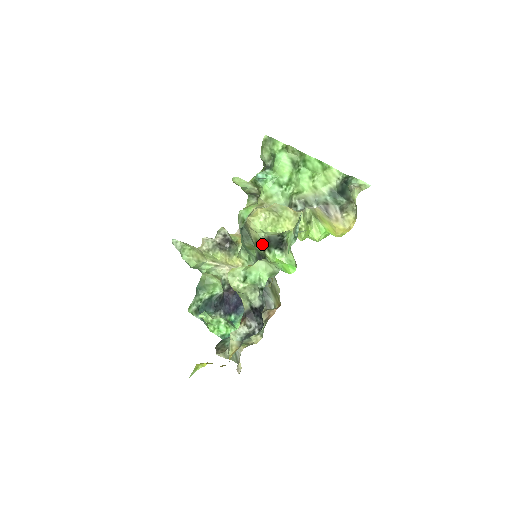
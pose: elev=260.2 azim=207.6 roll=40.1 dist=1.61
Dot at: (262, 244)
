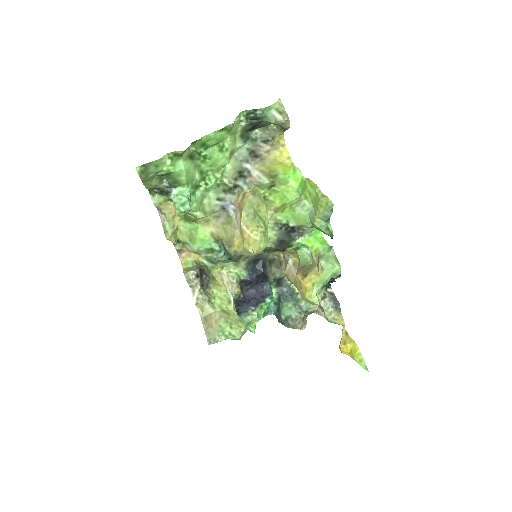
Dot at: (278, 250)
